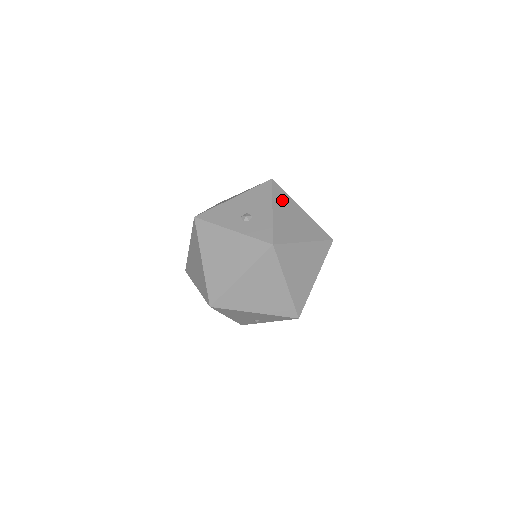
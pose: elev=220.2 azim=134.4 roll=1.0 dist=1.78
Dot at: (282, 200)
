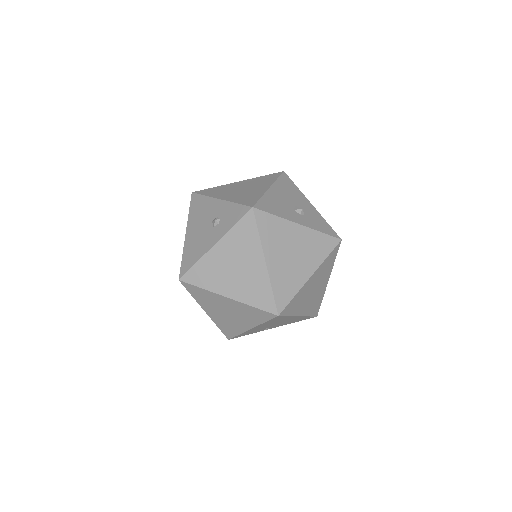
Dot at: occluded
